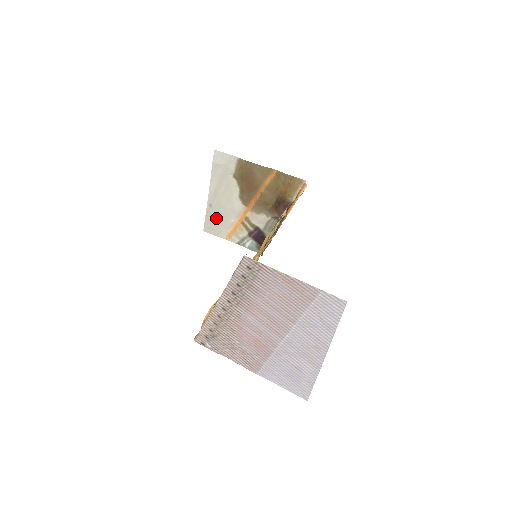
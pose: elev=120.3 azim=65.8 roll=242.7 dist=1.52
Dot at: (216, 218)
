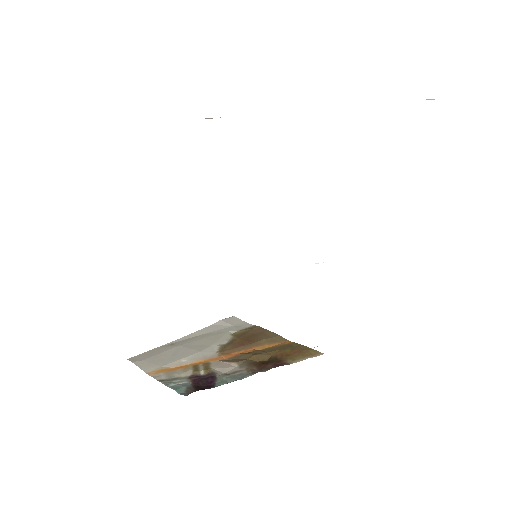
Dot at: (164, 353)
